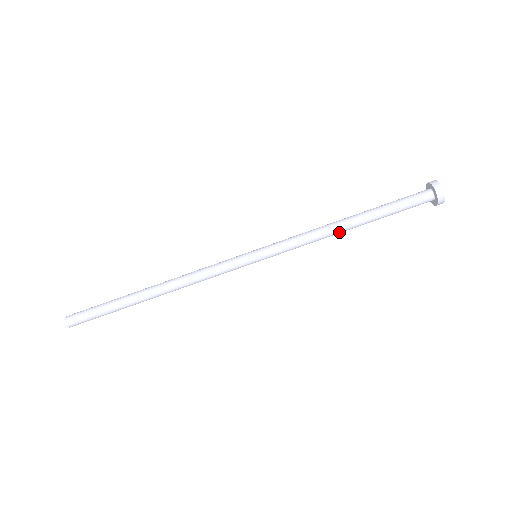
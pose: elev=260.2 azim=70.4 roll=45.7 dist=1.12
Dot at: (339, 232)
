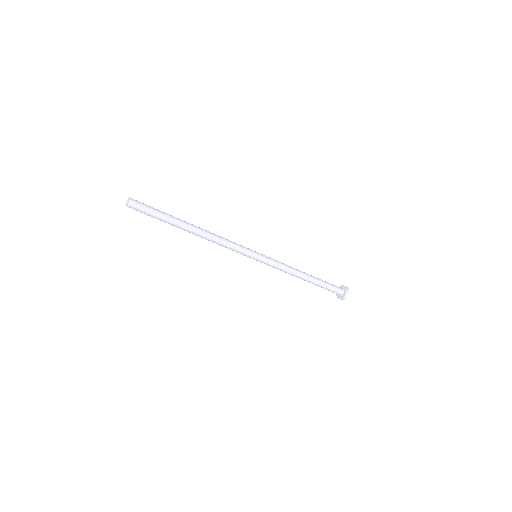
Dot at: (297, 277)
